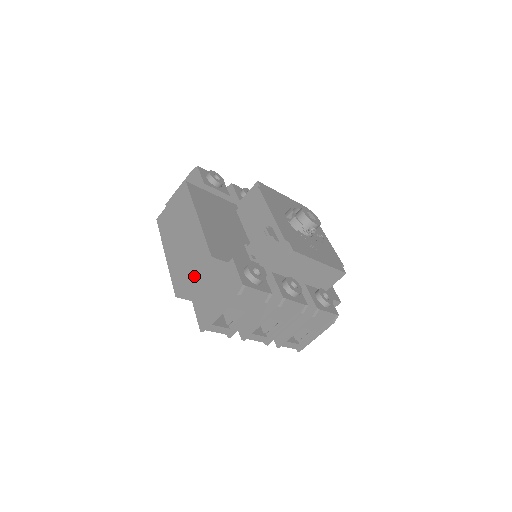
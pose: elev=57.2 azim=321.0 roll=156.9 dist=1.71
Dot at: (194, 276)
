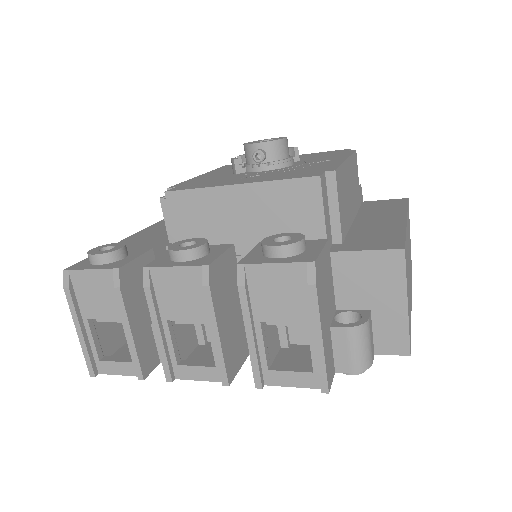
Dot at: occluded
